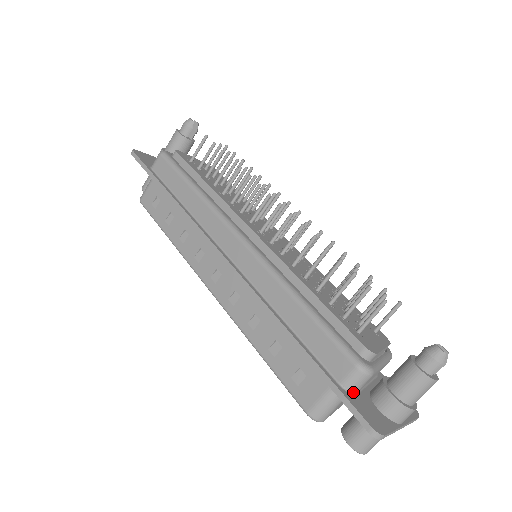
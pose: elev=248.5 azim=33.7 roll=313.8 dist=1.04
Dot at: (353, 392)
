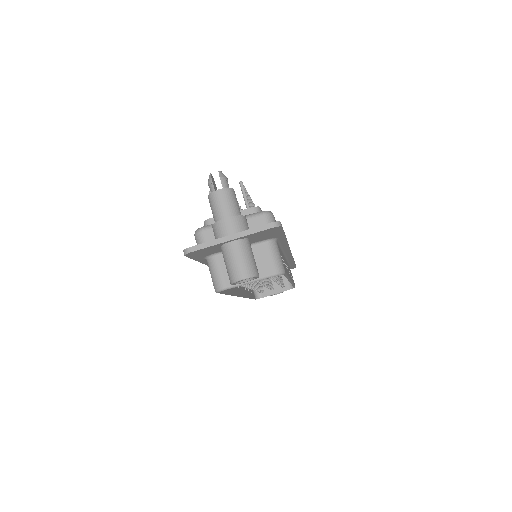
Dot at: occluded
